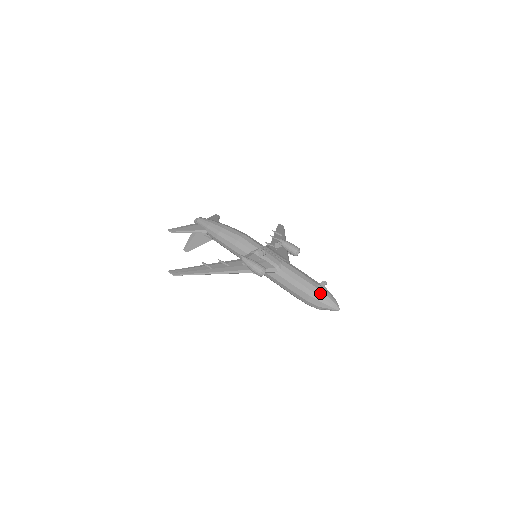
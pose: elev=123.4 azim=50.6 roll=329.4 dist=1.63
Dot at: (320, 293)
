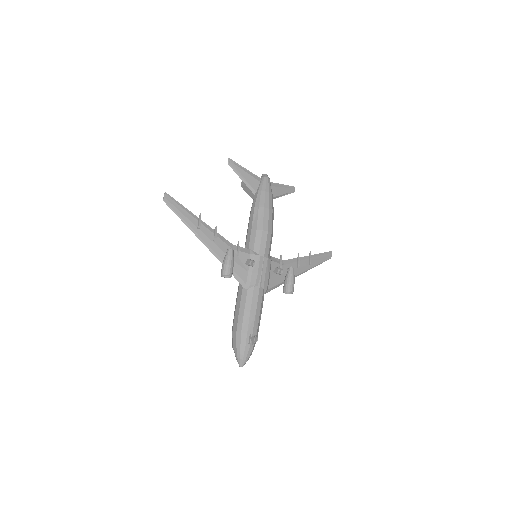
Dot at: (244, 340)
